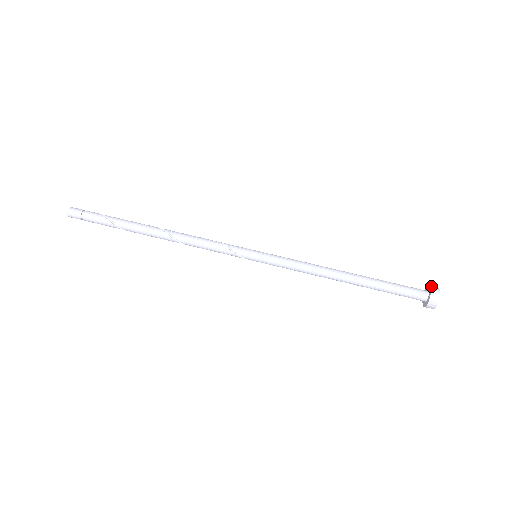
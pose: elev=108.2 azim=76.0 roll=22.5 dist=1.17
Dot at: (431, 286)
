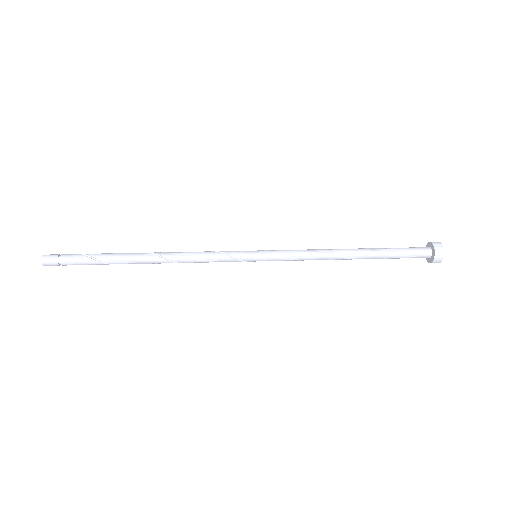
Dot at: occluded
